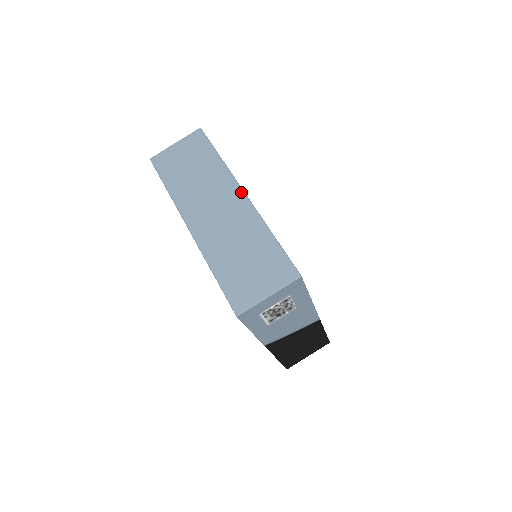
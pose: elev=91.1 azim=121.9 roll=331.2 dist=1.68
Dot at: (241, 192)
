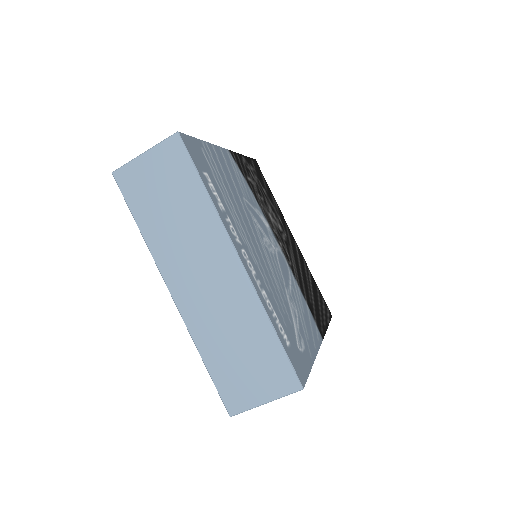
Dot at: (236, 259)
